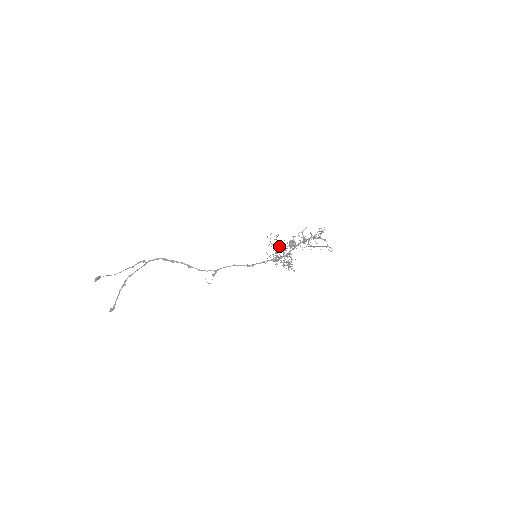
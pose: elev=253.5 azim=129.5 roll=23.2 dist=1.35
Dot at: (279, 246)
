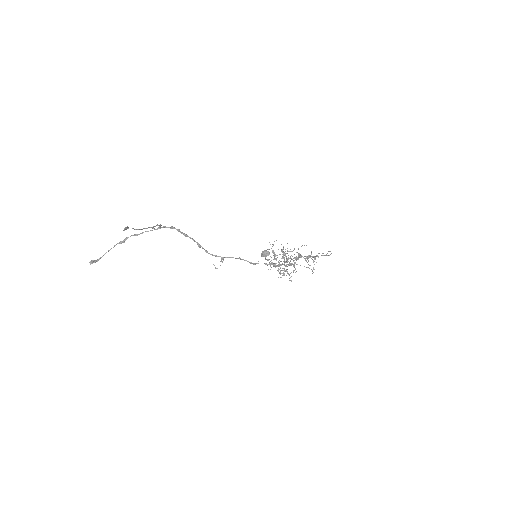
Dot at: (283, 254)
